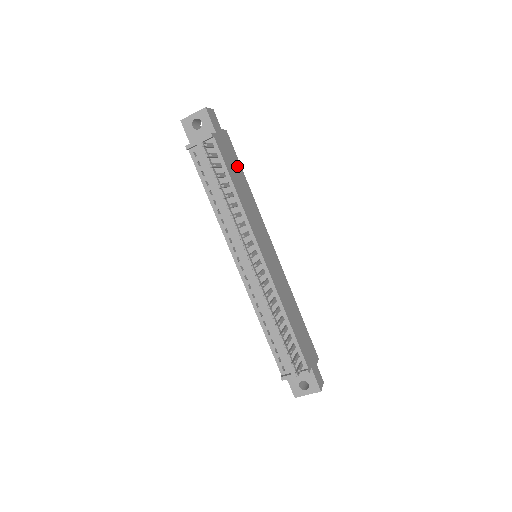
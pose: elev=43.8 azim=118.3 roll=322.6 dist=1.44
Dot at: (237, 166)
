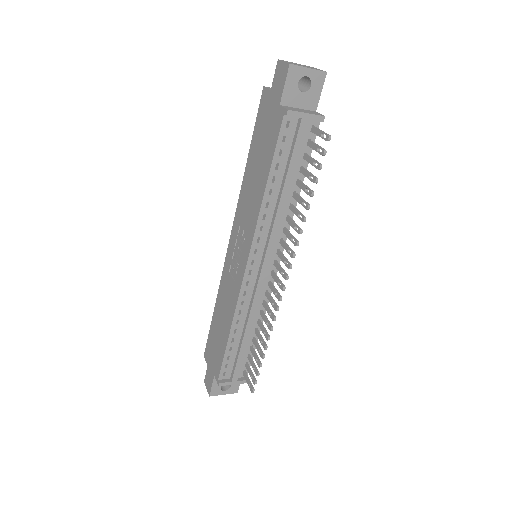
Dot at: occluded
